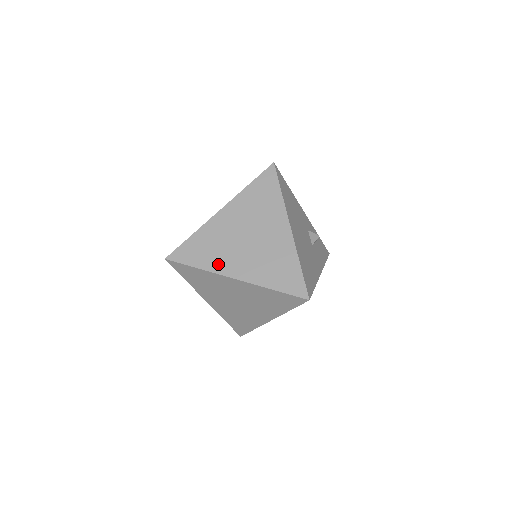
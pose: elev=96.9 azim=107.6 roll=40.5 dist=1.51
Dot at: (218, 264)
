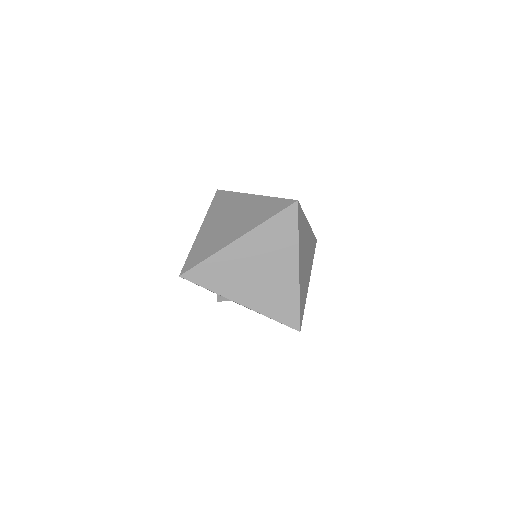
Dot at: (220, 245)
